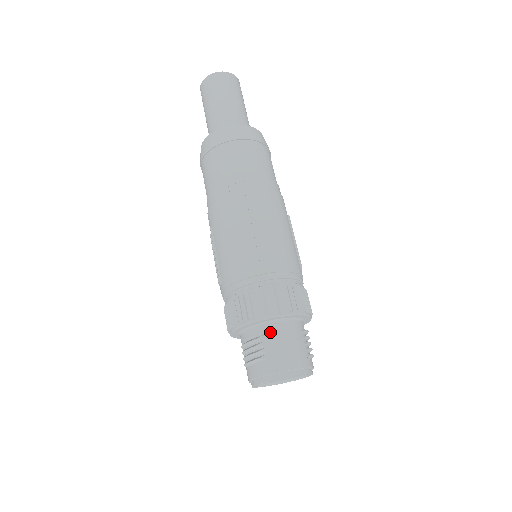
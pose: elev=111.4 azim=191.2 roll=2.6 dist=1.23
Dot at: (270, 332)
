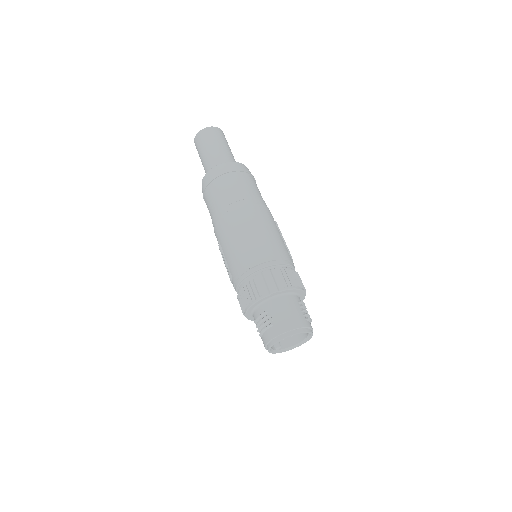
Dot at: (273, 305)
